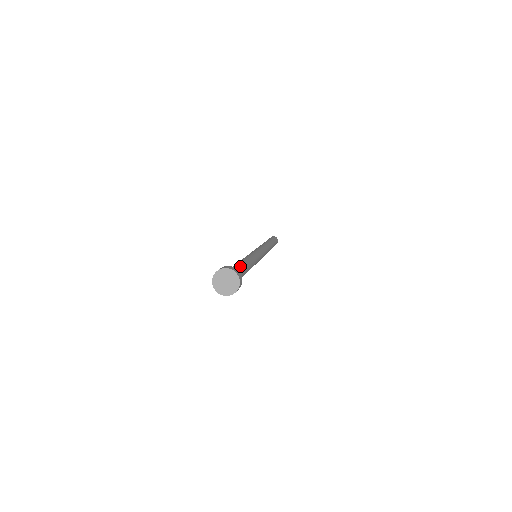
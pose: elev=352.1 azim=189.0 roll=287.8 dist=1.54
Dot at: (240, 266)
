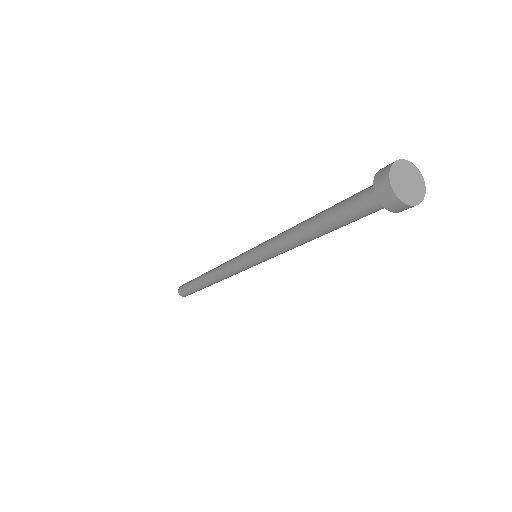
Dot at: occluded
